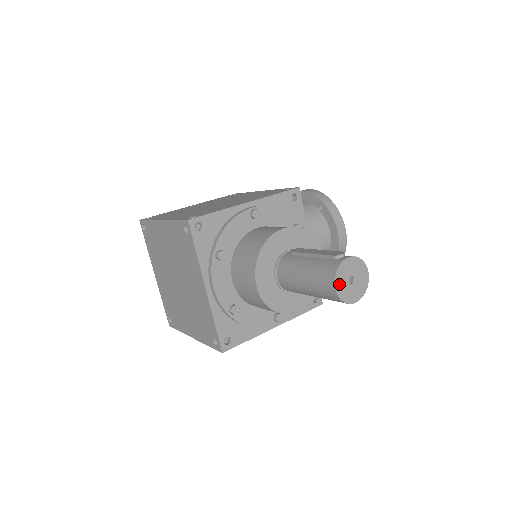
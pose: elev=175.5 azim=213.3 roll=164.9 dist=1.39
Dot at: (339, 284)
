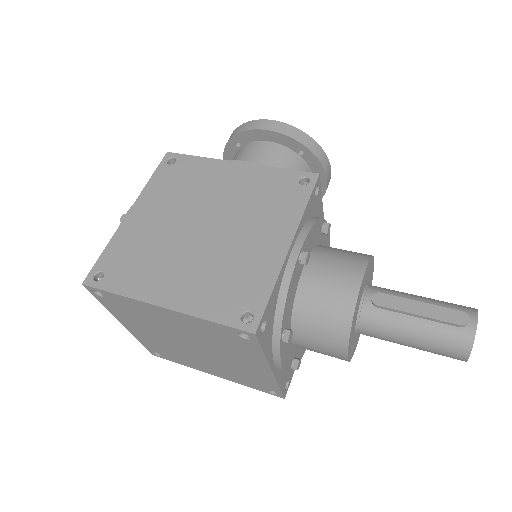
Dot at: (469, 352)
